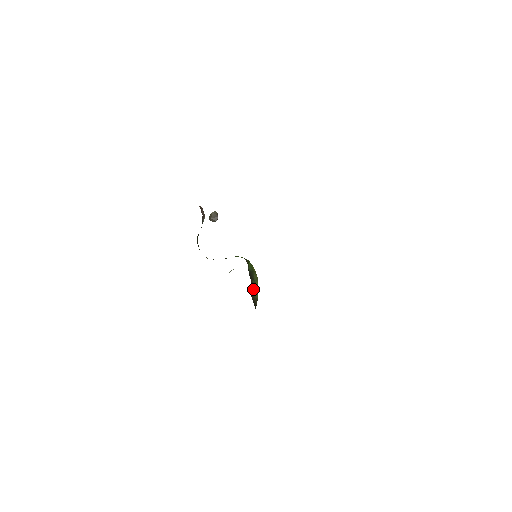
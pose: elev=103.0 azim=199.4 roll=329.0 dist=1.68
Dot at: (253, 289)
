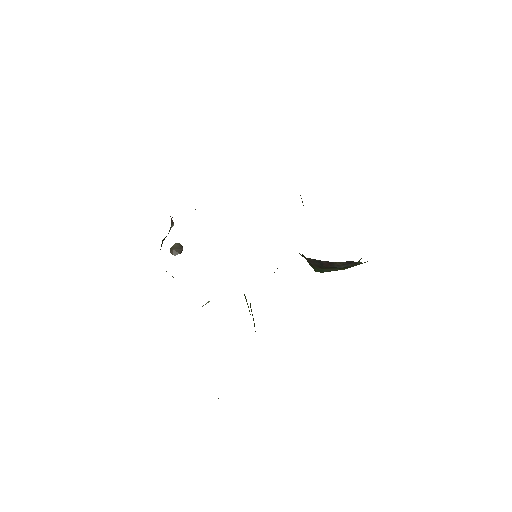
Dot at: (250, 307)
